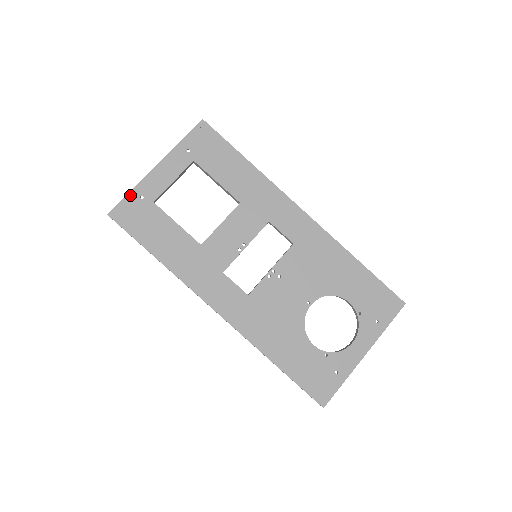
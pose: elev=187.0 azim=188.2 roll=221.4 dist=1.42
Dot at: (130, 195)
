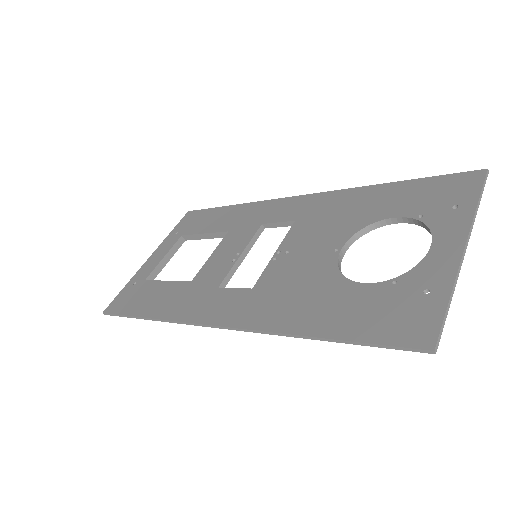
Dot at: (125, 288)
